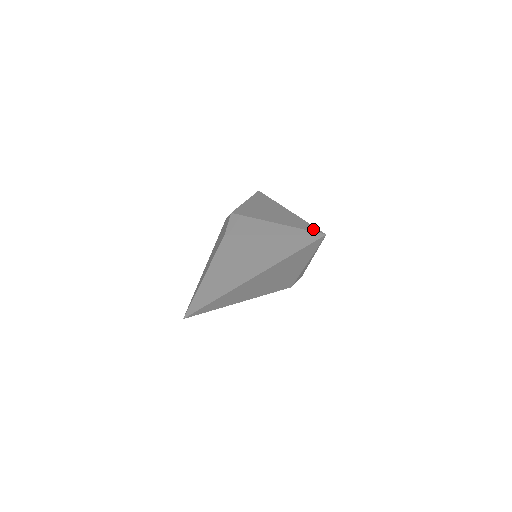
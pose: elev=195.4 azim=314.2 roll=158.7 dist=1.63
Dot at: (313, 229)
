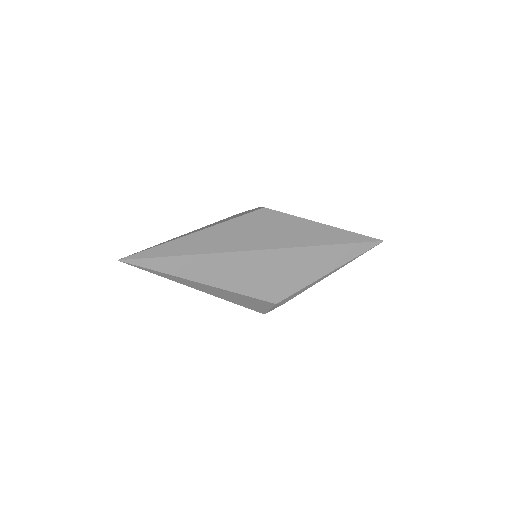
Dot at: occluded
